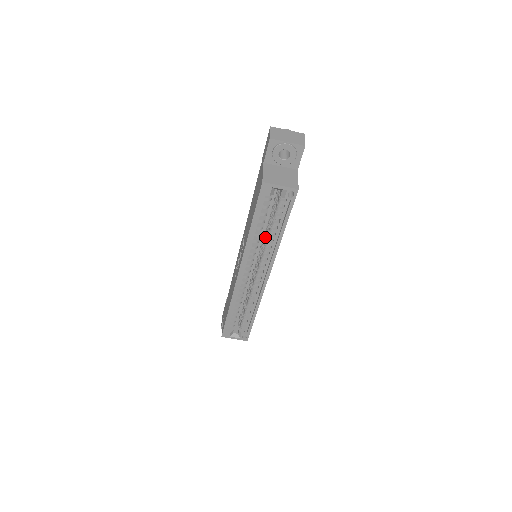
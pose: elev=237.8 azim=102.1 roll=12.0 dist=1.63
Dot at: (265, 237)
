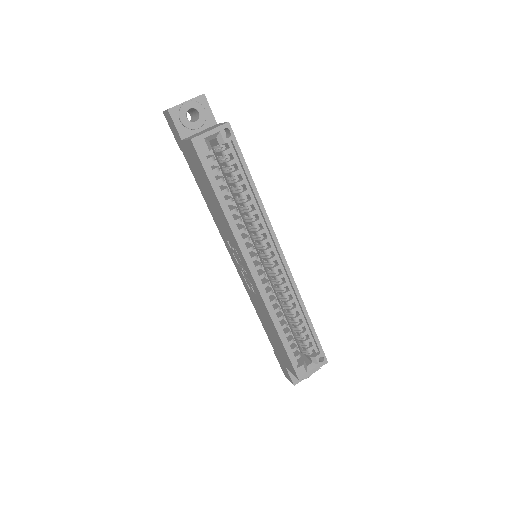
Dot at: (244, 212)
